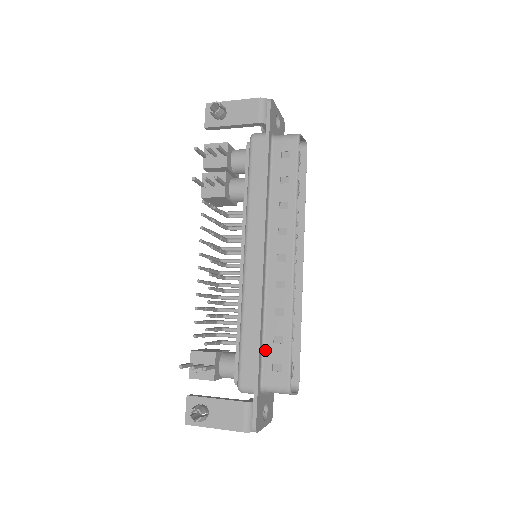
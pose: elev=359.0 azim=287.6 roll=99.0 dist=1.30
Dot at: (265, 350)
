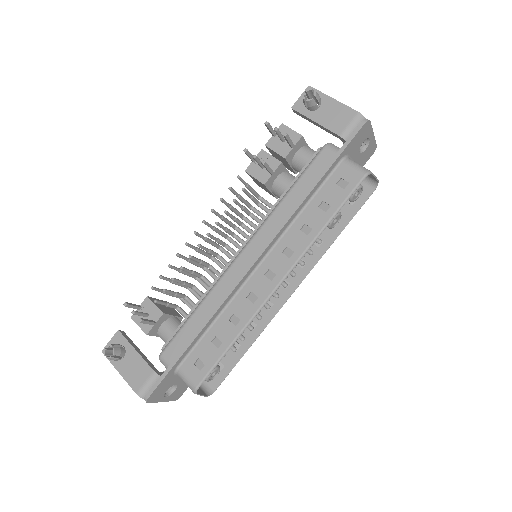
Dot at: (201, 342)
